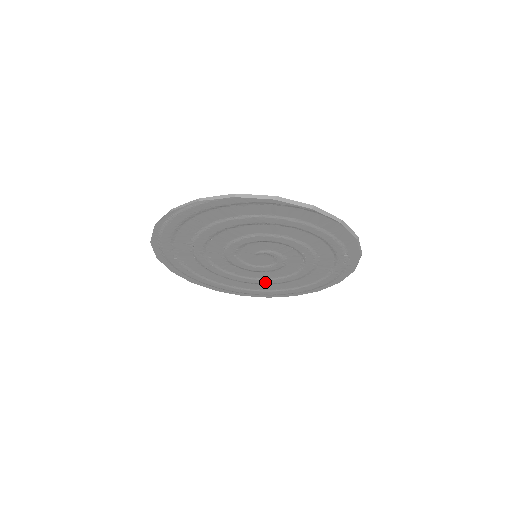
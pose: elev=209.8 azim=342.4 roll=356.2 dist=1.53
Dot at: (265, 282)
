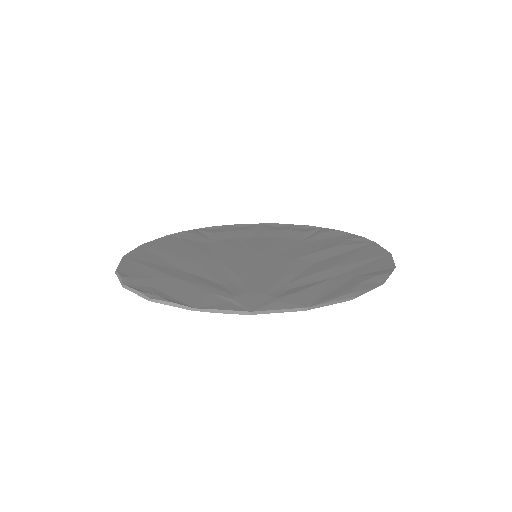
Dot at: occluded
